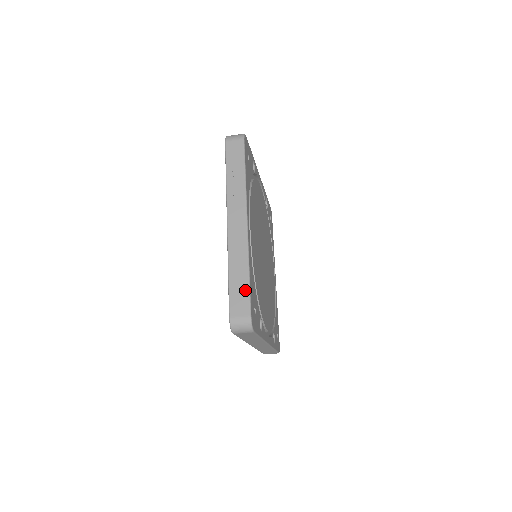
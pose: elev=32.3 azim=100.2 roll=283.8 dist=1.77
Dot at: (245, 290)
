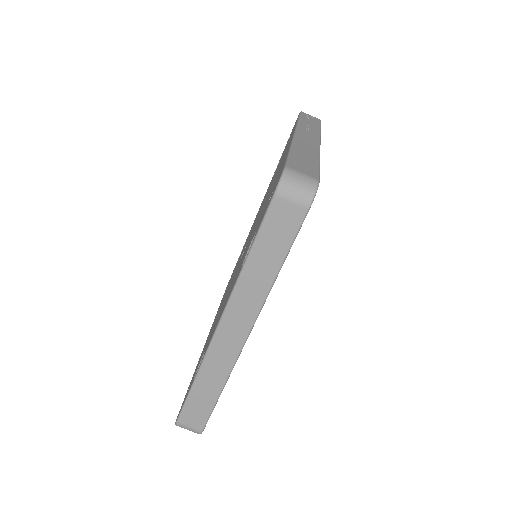
Dot at: (313, 165)
